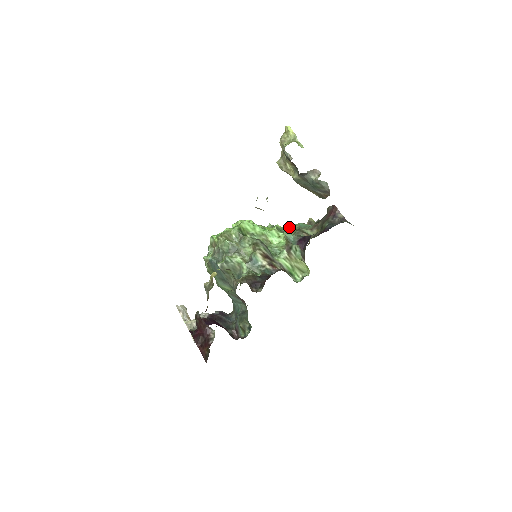
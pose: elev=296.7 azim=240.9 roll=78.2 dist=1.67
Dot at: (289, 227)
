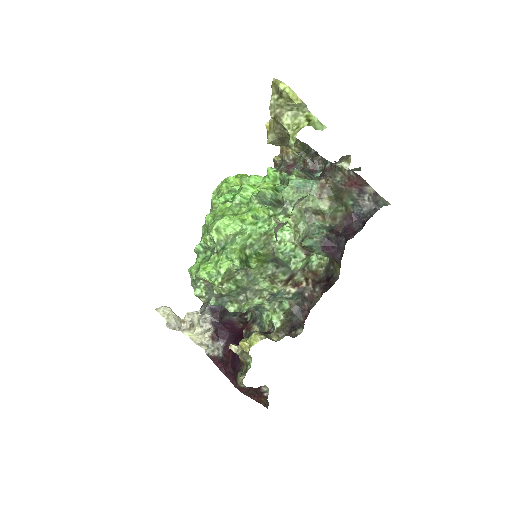
Dot at: (286, 198)
